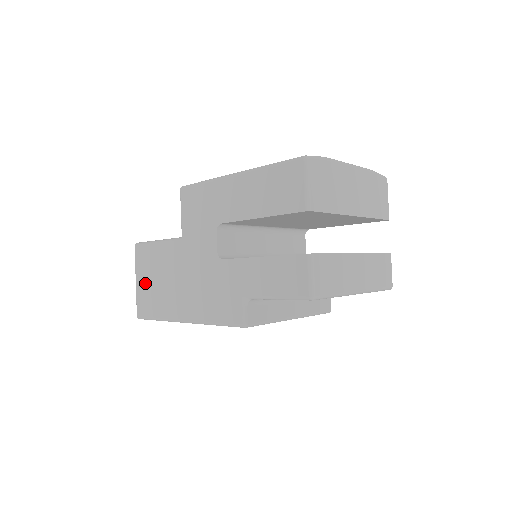
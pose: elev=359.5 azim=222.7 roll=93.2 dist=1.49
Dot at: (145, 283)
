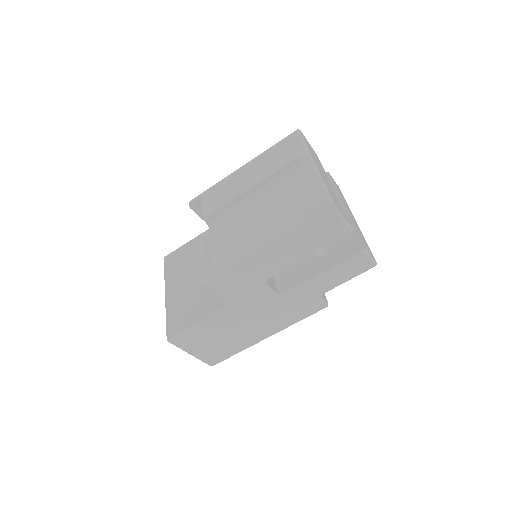
Dot at: (205, 349)
